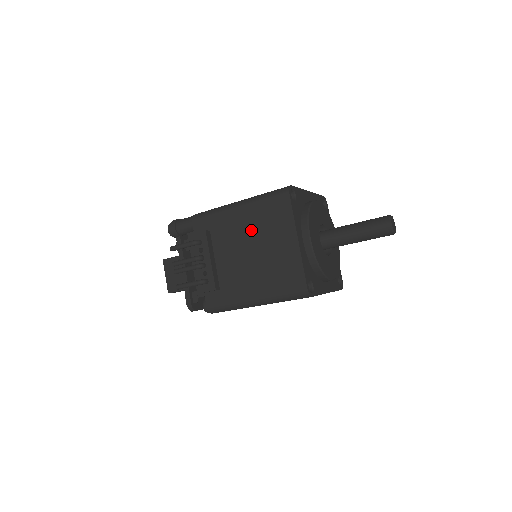
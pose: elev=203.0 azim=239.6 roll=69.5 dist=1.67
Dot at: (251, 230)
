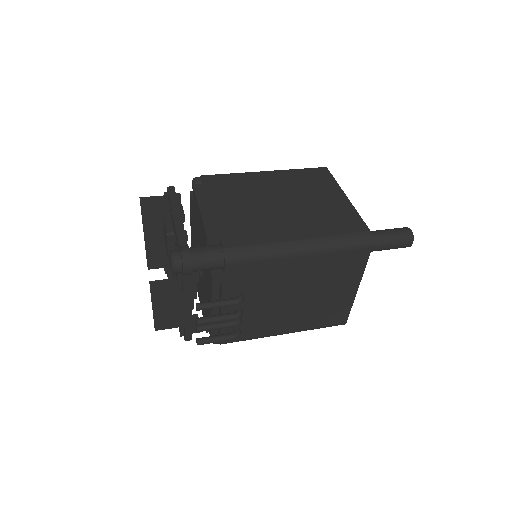
Dot at: (310, 278)
